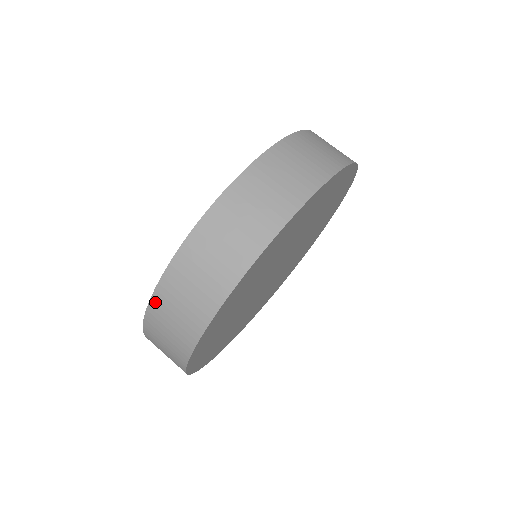
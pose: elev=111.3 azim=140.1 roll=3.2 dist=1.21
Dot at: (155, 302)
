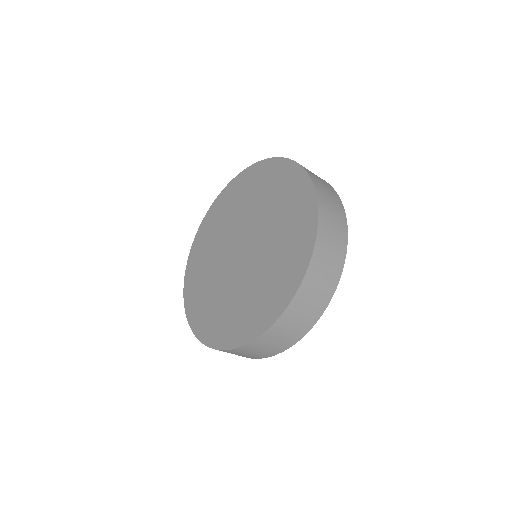
Dot at: (301, 291)
